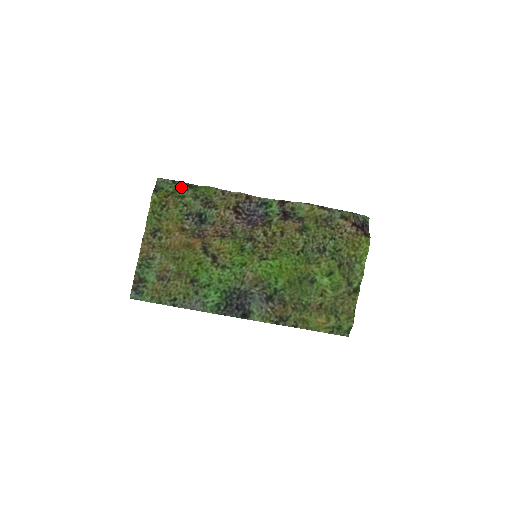
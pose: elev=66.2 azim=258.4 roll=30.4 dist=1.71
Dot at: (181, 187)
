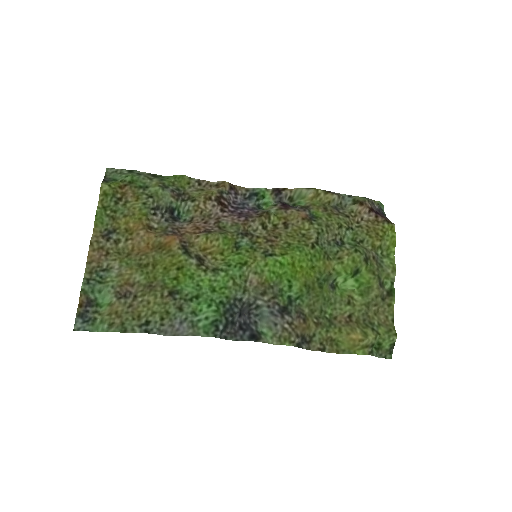
Dot at: (142, 176)
